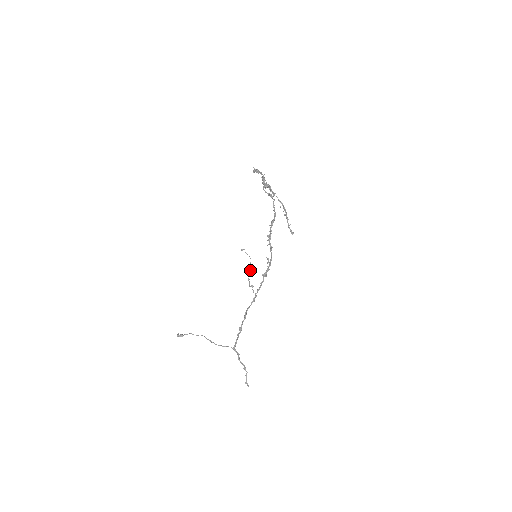
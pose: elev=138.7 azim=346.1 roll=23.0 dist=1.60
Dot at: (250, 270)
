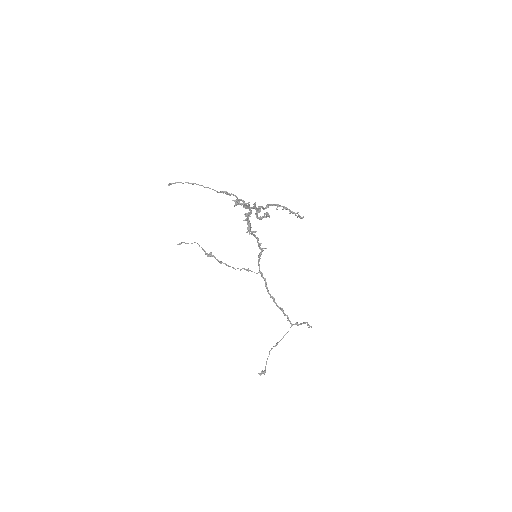
Dot at: (205, 251)
